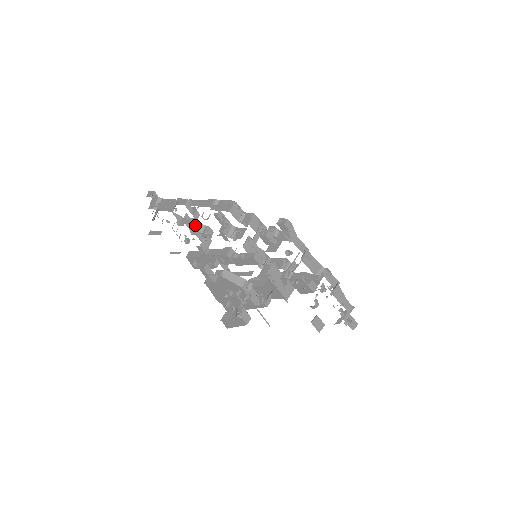
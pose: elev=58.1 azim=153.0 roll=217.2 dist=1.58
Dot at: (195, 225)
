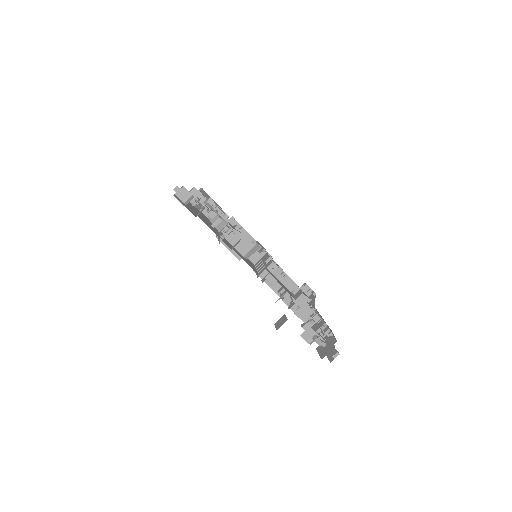
Dot at: (217, 207)
